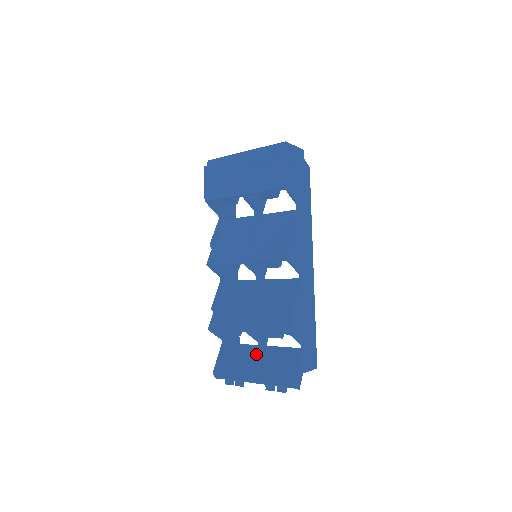
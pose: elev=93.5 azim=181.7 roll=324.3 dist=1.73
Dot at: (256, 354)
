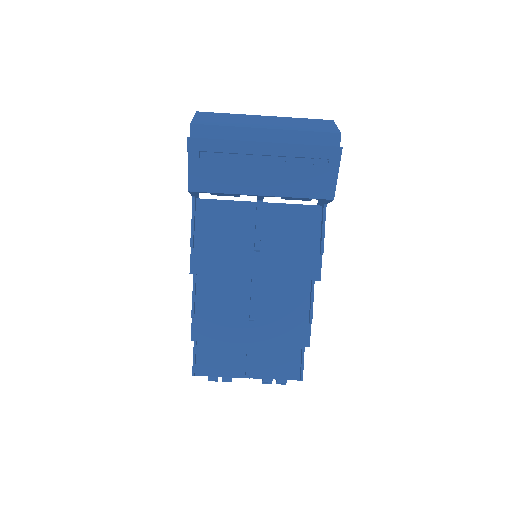
Dot at: (247, 351)
